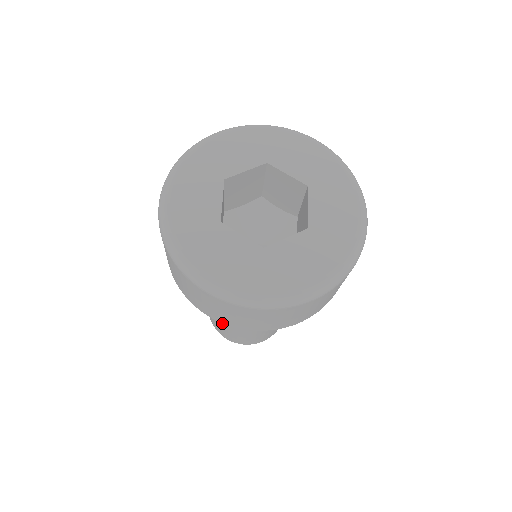
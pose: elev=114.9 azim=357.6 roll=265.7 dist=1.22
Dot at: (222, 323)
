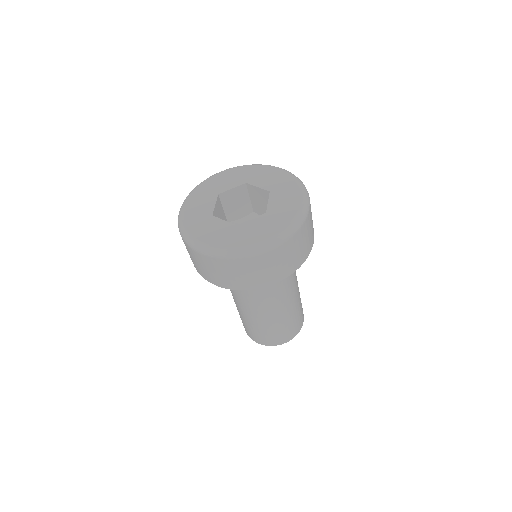
Dot at: (277, 325)
